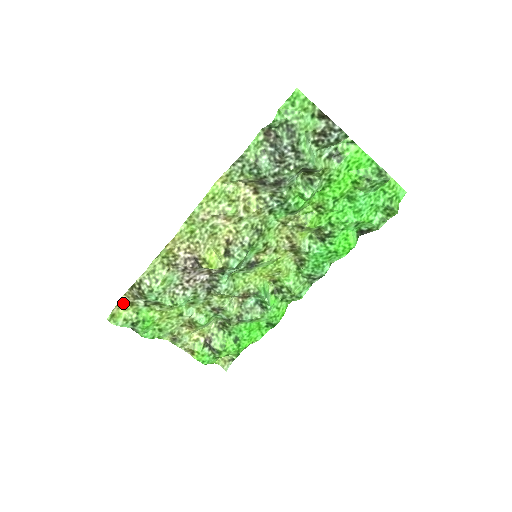
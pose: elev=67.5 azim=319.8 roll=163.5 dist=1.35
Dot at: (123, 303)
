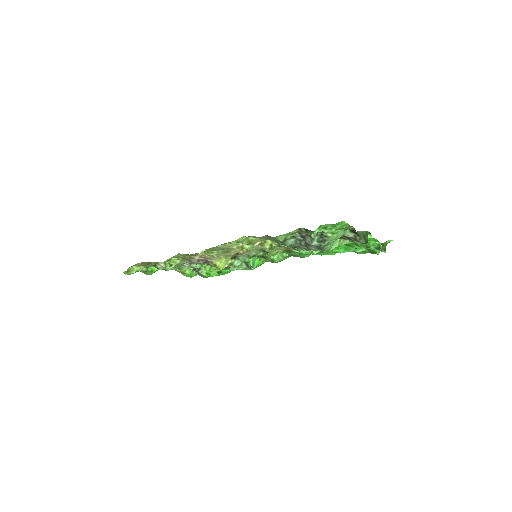
Dot at: (137, 264)
